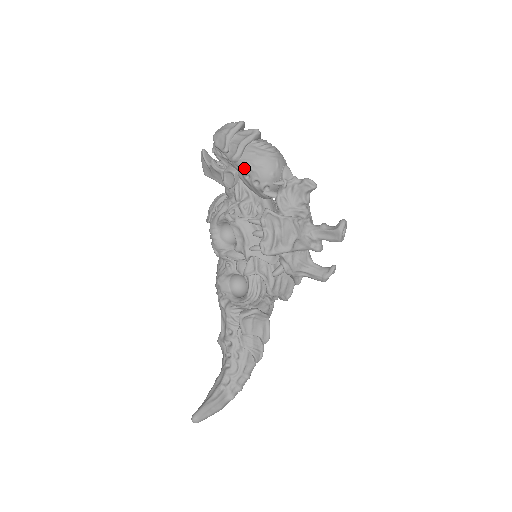
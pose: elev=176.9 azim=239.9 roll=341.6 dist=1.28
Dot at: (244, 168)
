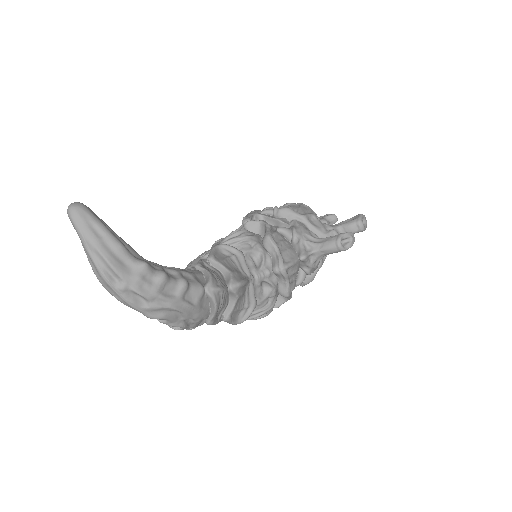
Dot at: occluded
